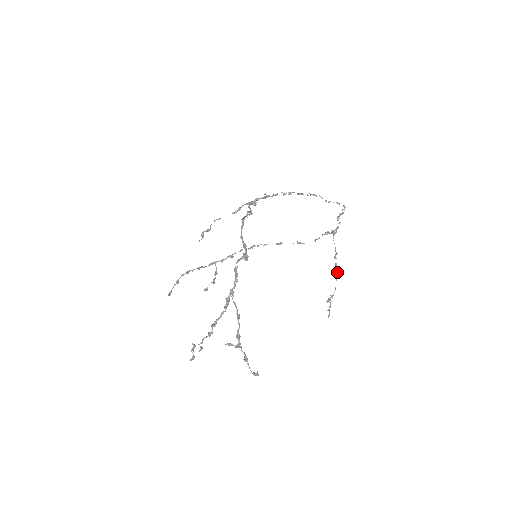
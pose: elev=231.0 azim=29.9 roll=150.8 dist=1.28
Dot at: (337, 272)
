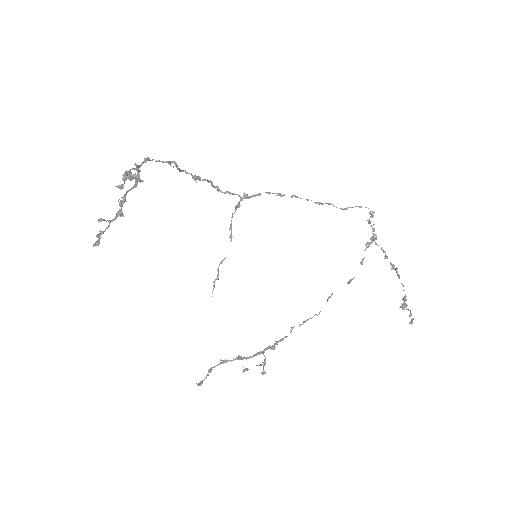
Dot at: (396, 270)
